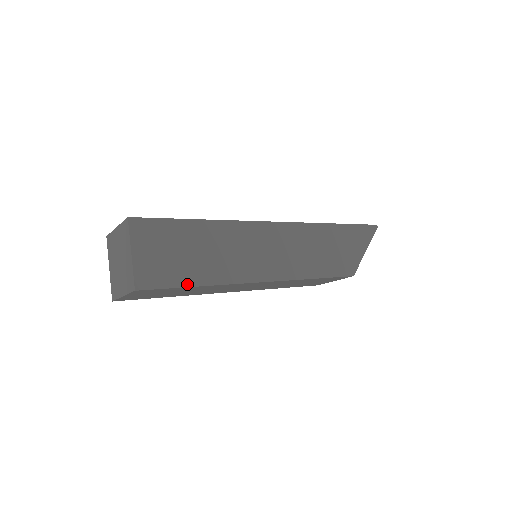
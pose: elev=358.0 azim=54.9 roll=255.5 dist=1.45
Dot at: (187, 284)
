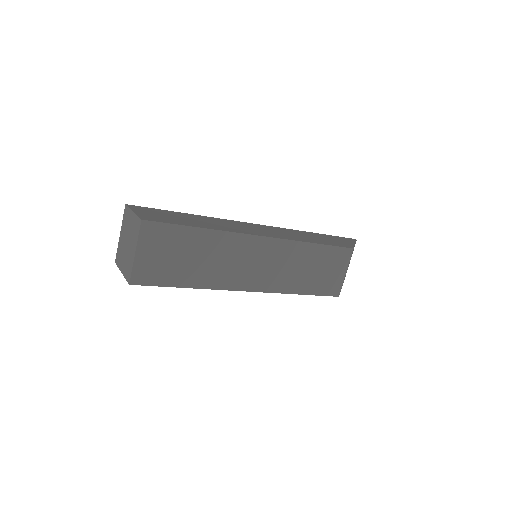
Dot at: (189, 226)
